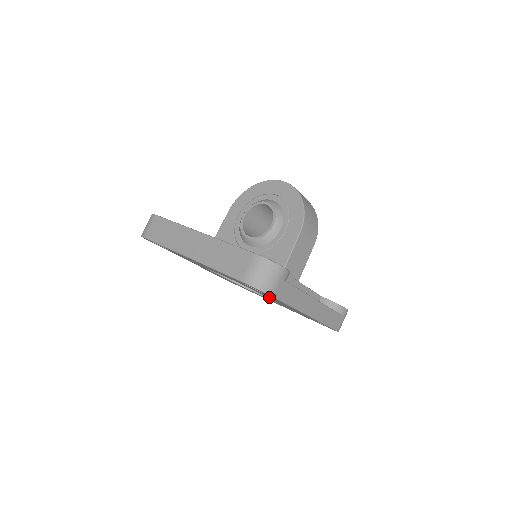
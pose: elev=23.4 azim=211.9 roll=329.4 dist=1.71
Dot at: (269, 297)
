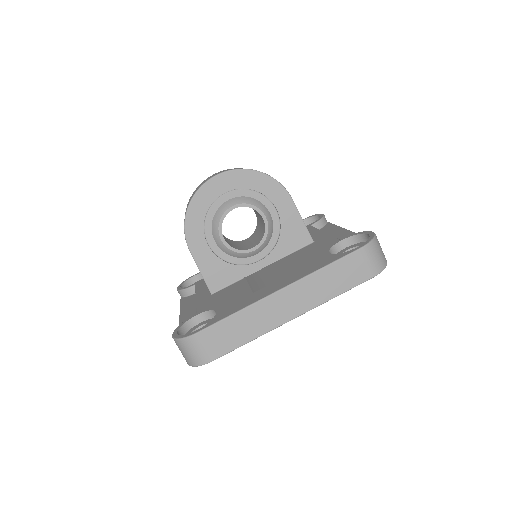
Dot at: occluded
